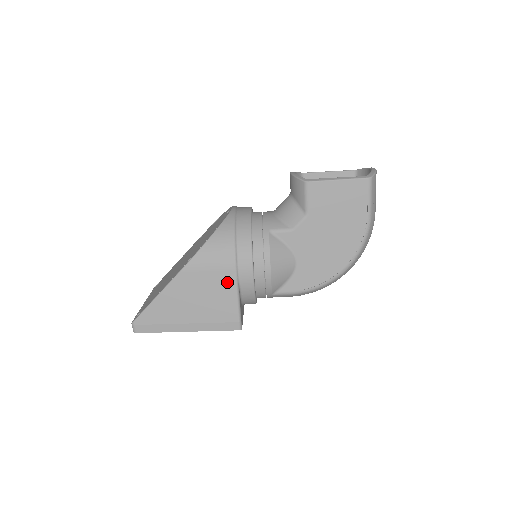
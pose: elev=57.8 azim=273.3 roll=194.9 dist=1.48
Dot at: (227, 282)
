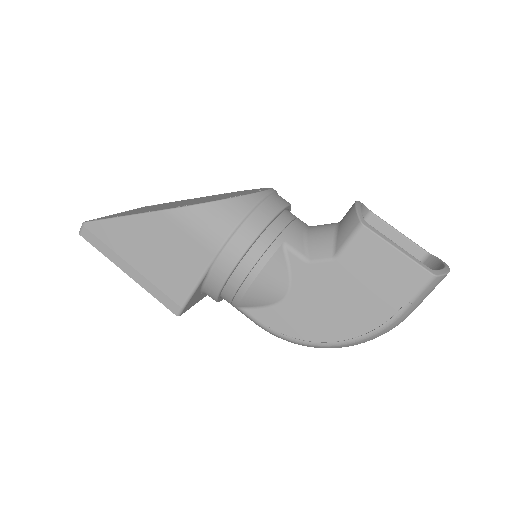
Dot at: (199, 259)
